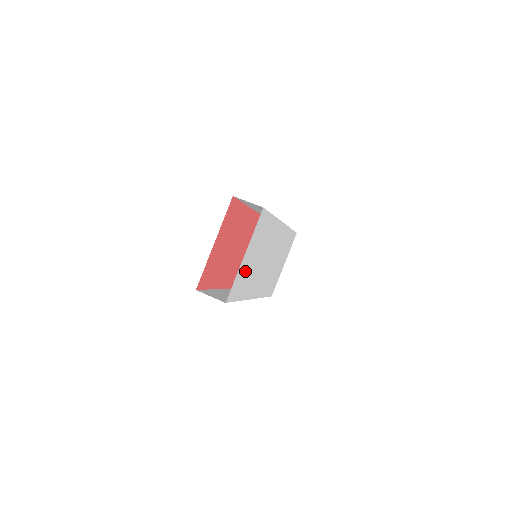
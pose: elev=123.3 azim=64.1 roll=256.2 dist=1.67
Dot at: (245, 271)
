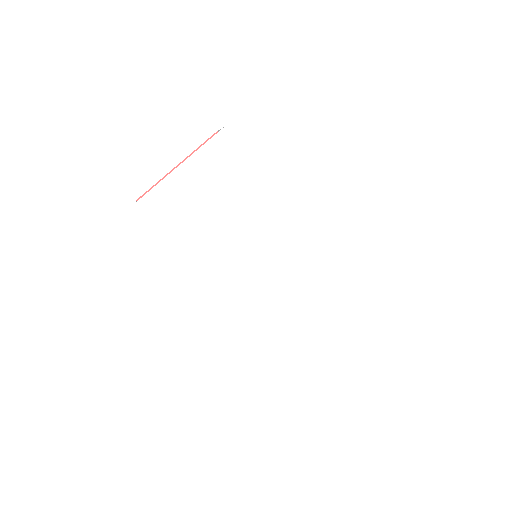
Dot at: (187, 201)
